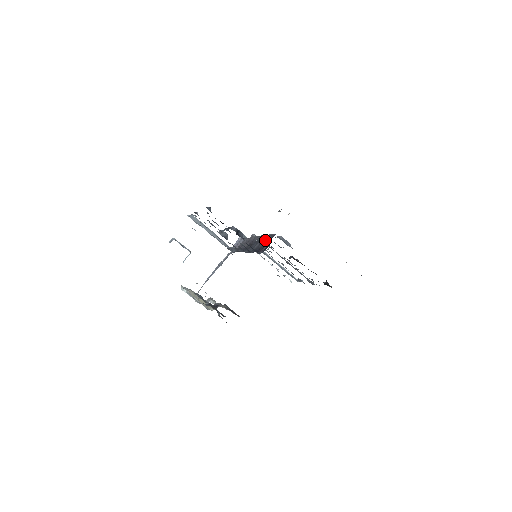
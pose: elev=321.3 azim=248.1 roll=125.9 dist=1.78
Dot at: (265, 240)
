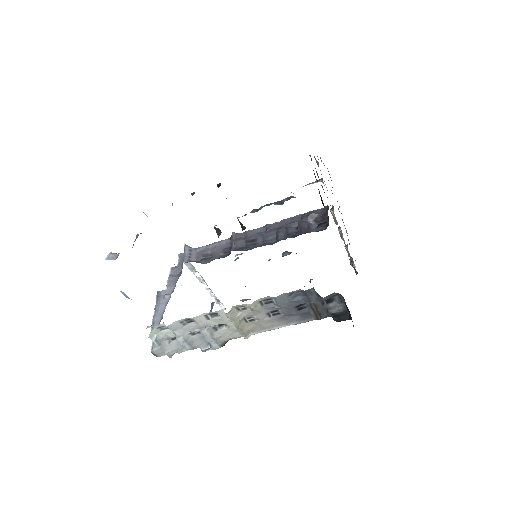
Dot at: (305, 219)
